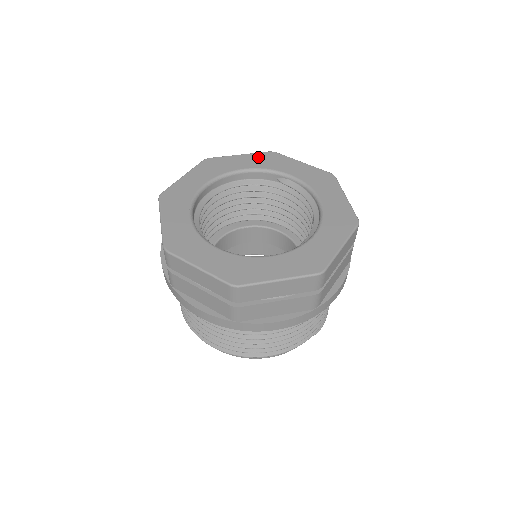
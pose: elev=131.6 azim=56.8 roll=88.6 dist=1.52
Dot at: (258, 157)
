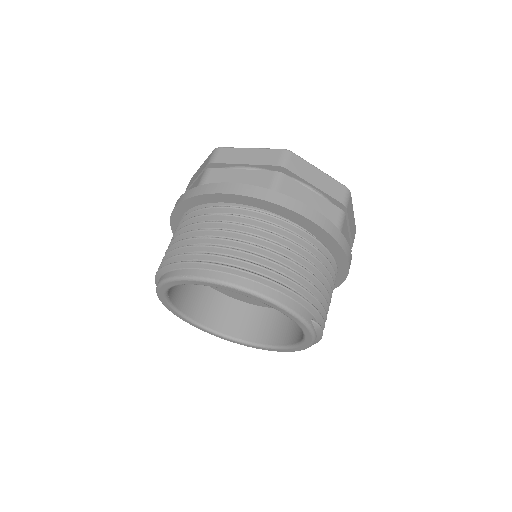
Dot at: occluded
